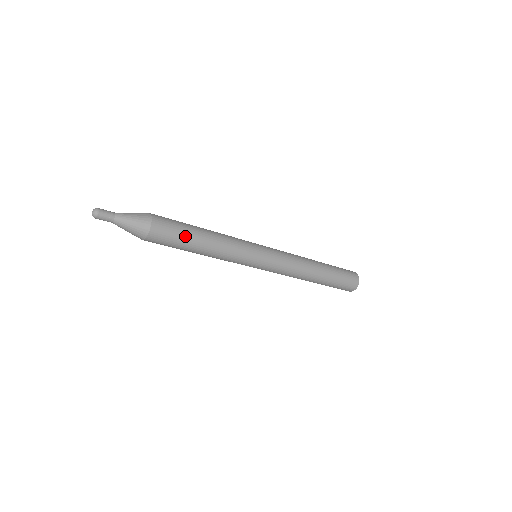
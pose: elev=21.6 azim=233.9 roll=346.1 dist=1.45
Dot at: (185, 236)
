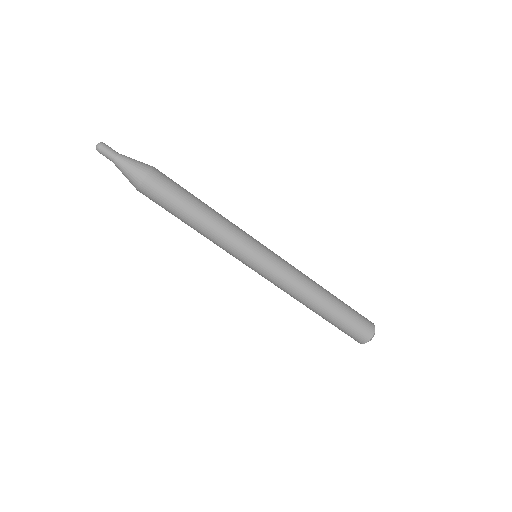
Dot at: (185, 191)
